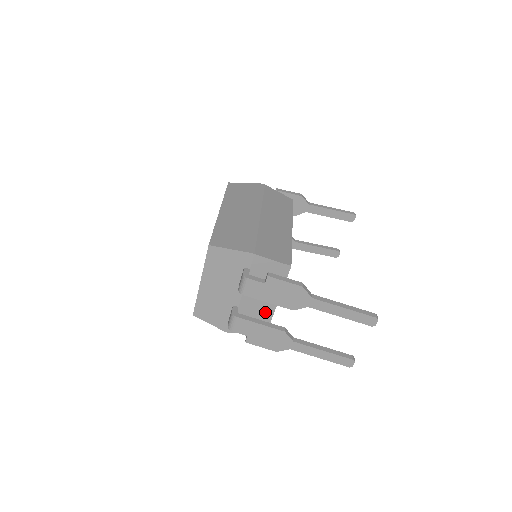
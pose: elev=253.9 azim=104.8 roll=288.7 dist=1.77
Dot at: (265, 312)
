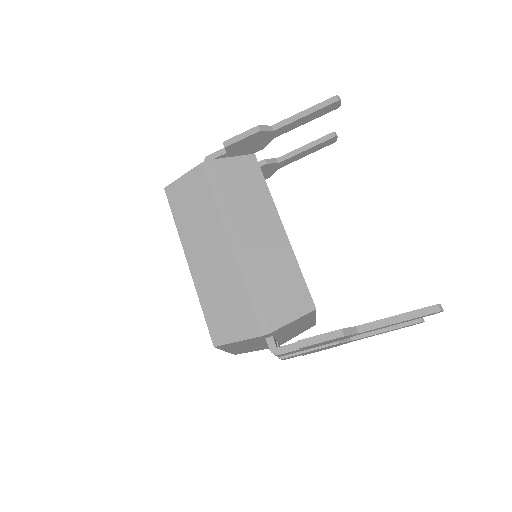
Dot at: (306, 326)
